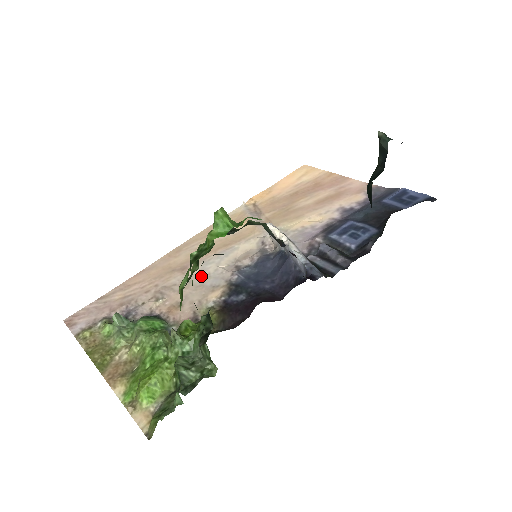
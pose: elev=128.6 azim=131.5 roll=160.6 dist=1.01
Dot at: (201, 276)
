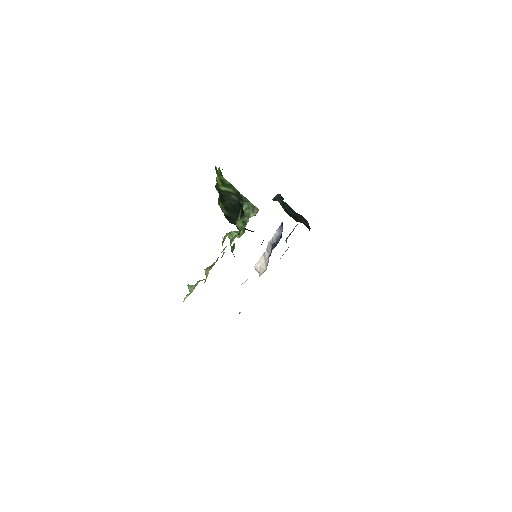
Dot at: occluded
